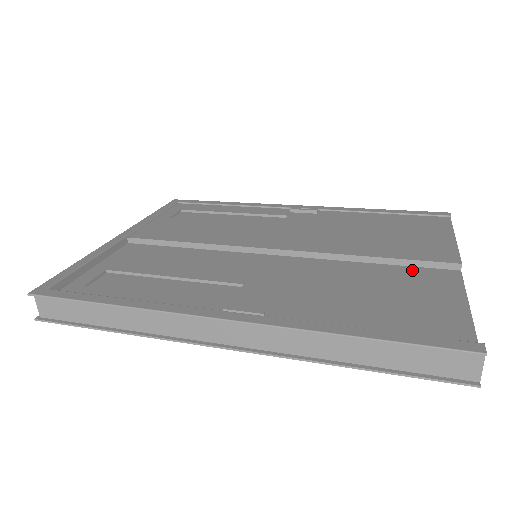
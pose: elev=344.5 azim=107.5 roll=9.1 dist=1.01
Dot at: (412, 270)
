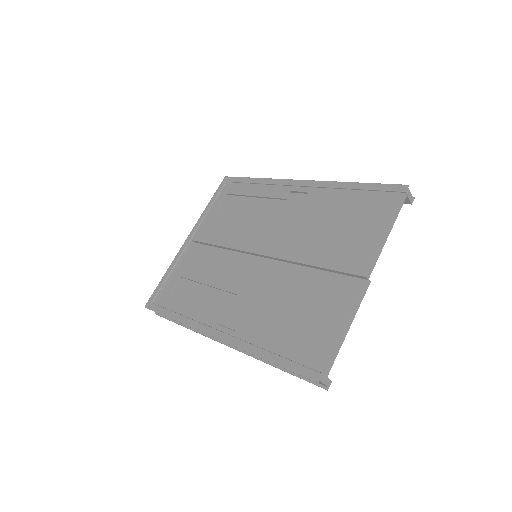
Dot at: (336, 279)
